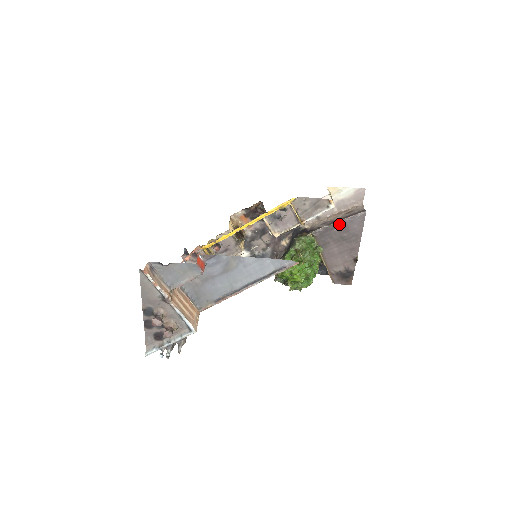
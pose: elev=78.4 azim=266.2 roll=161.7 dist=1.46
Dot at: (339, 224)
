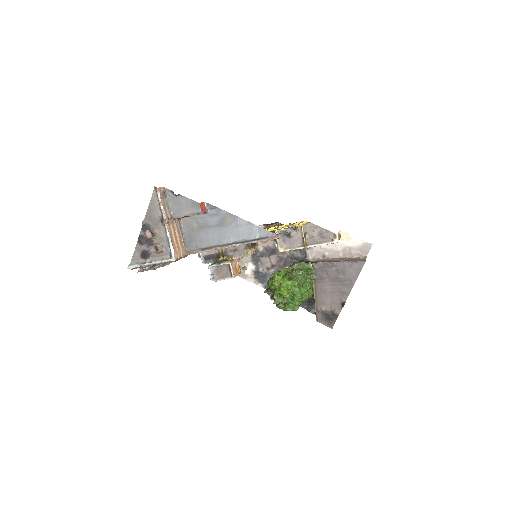
Dot at: (339, 264)
